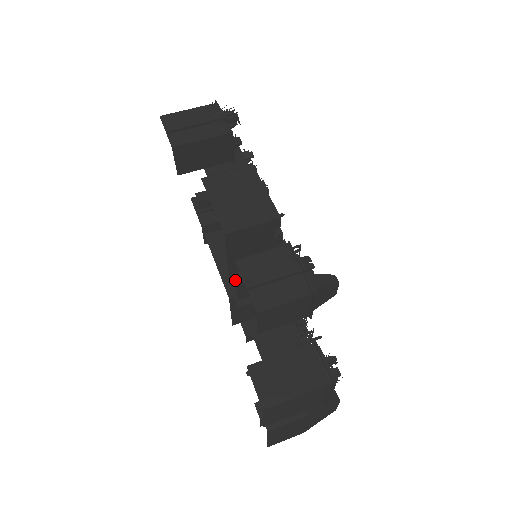
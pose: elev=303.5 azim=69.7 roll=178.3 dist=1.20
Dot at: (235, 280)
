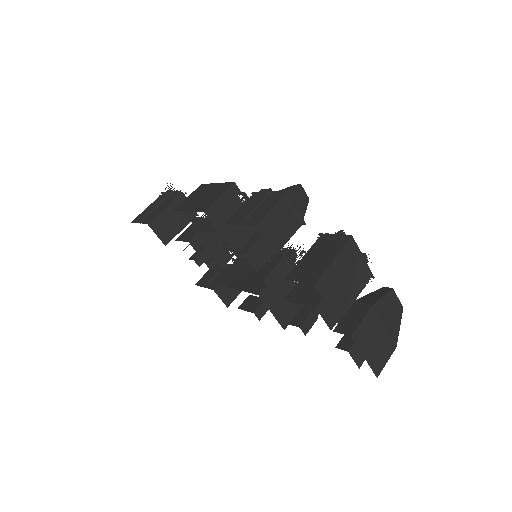
Dot at: (241, 253)
